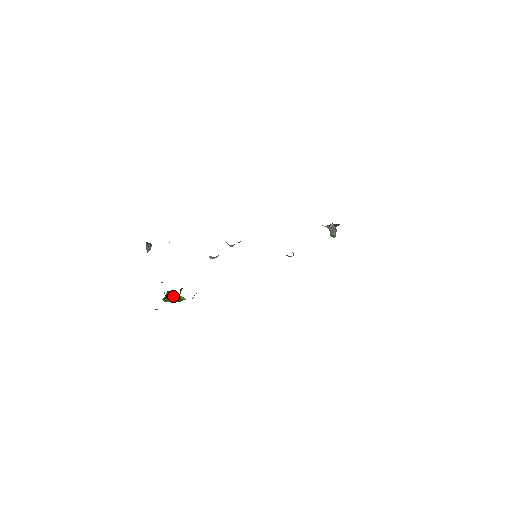
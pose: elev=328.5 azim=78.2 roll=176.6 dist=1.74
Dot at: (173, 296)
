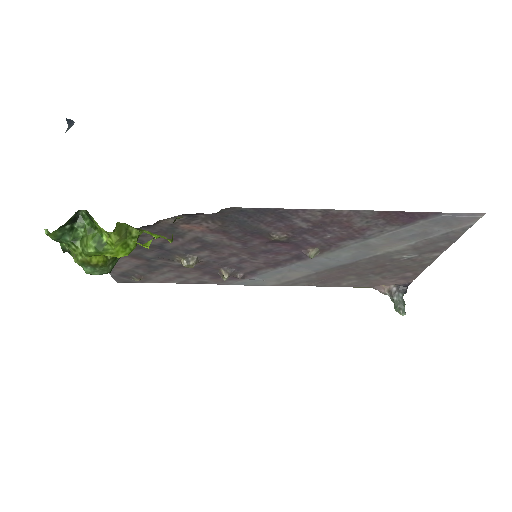
Dot at: (88, 234)
